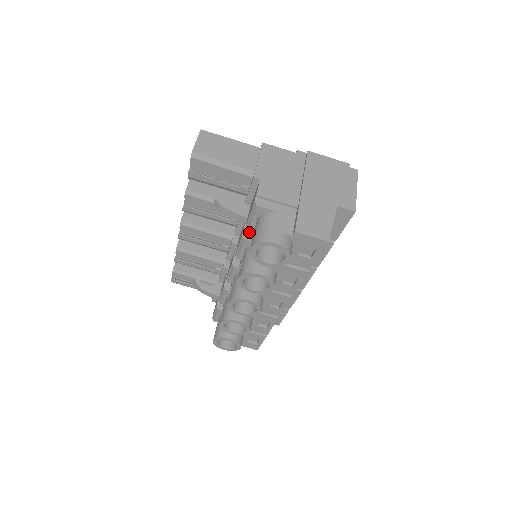
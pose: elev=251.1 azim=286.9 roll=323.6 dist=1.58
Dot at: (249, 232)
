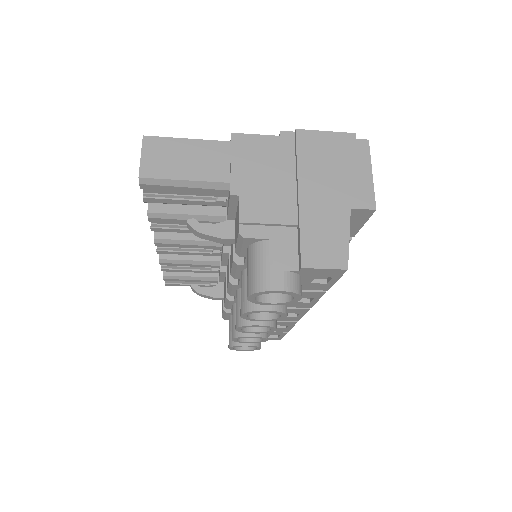
Dot at: occluded
